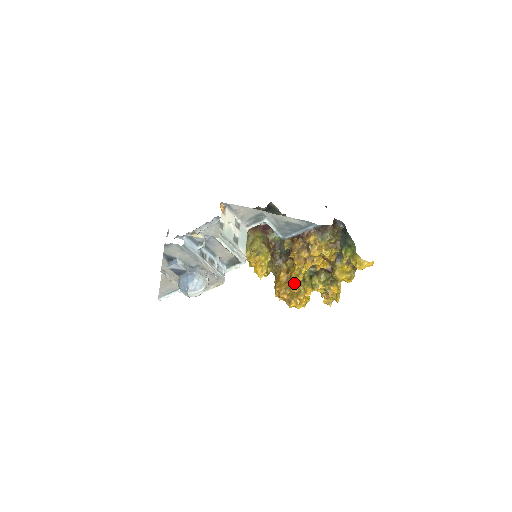
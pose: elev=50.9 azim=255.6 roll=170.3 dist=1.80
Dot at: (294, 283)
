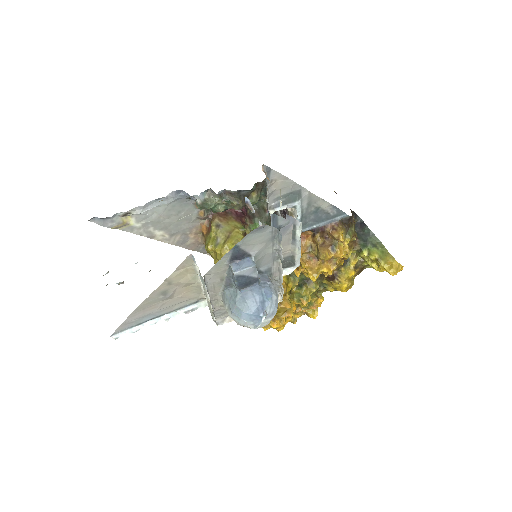
Dot at: (285, 295)
